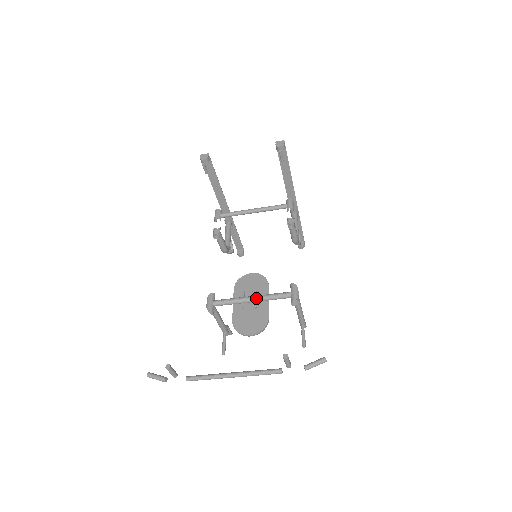
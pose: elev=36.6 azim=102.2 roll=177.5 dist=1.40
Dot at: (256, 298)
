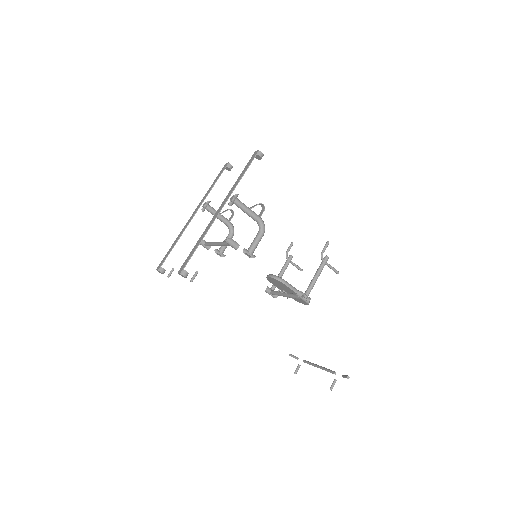
Dot at: occluded
